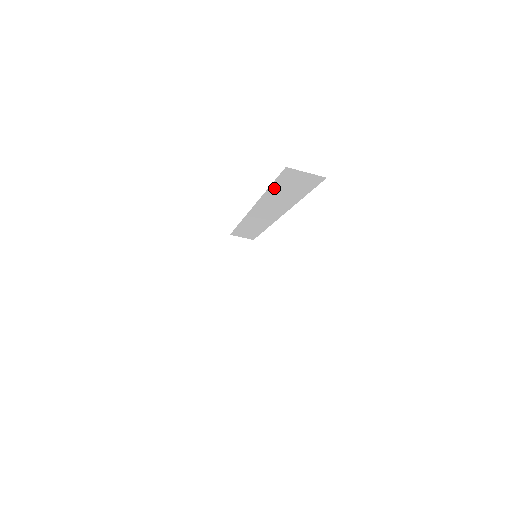
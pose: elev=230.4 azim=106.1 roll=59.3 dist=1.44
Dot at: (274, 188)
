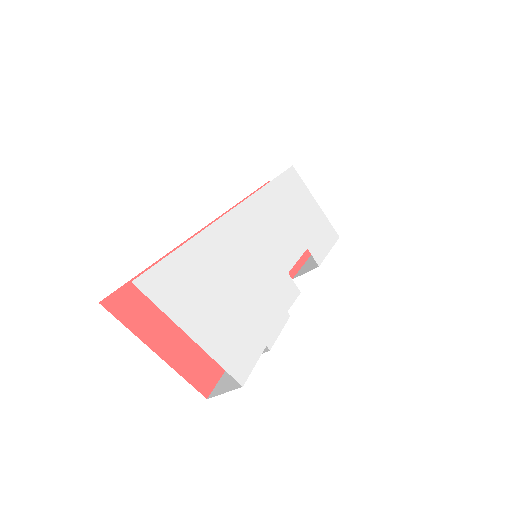
Dot at: occluded
